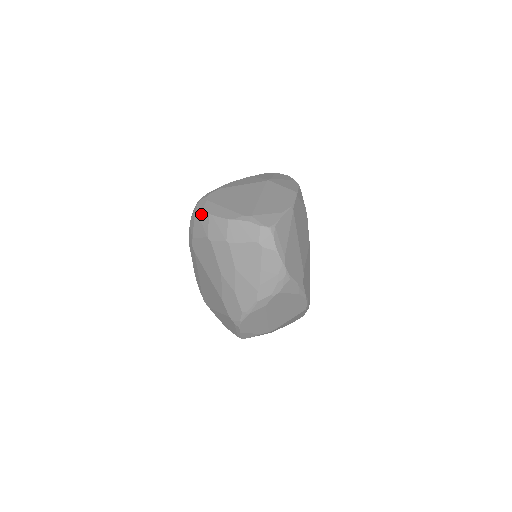
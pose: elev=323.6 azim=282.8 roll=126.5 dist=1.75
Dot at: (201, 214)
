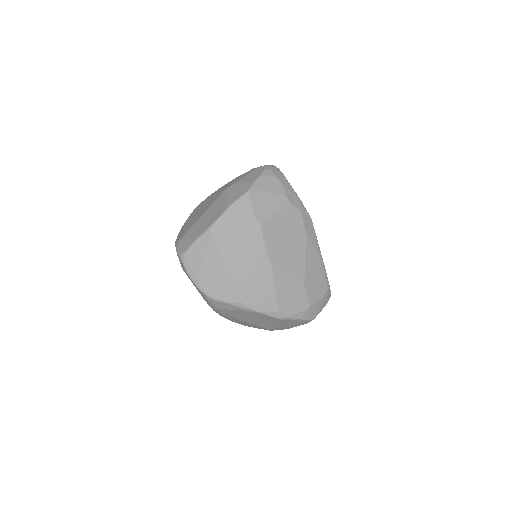
Dot at: occluded
